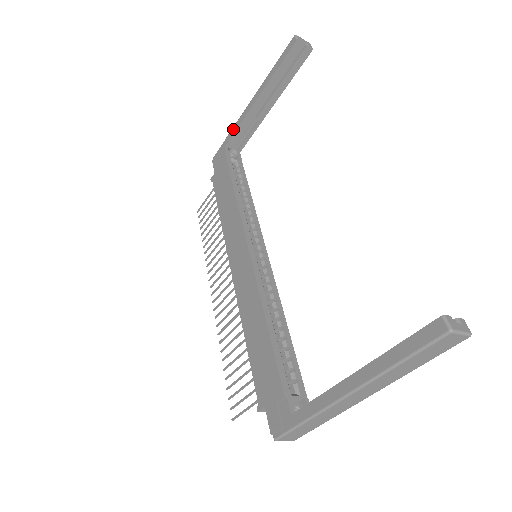
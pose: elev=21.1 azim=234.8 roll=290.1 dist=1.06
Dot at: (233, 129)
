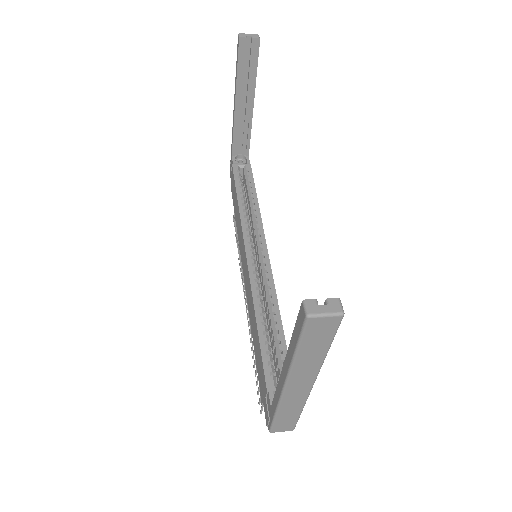
Dot at: (232, 138)
